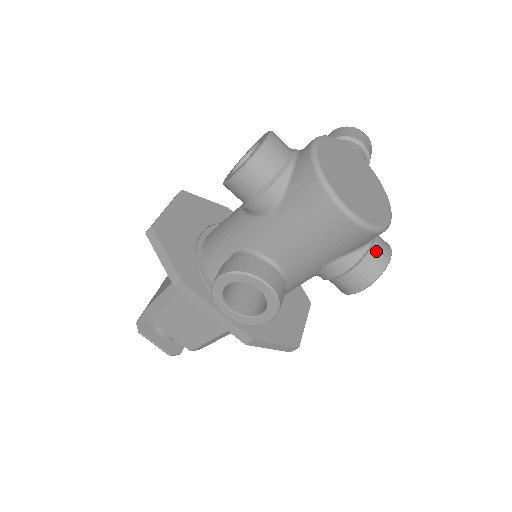
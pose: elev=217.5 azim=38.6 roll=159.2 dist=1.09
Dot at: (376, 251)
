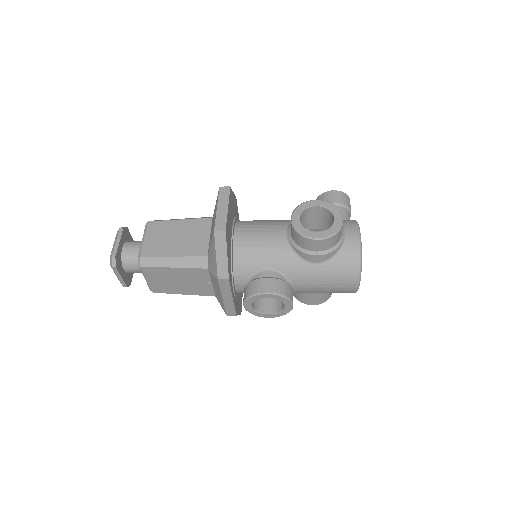
Dot at: occluded
